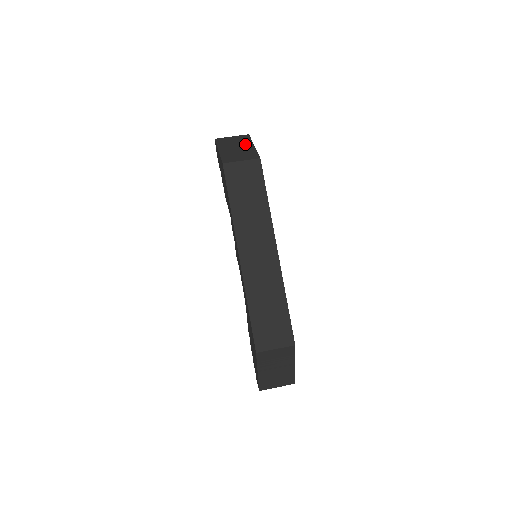
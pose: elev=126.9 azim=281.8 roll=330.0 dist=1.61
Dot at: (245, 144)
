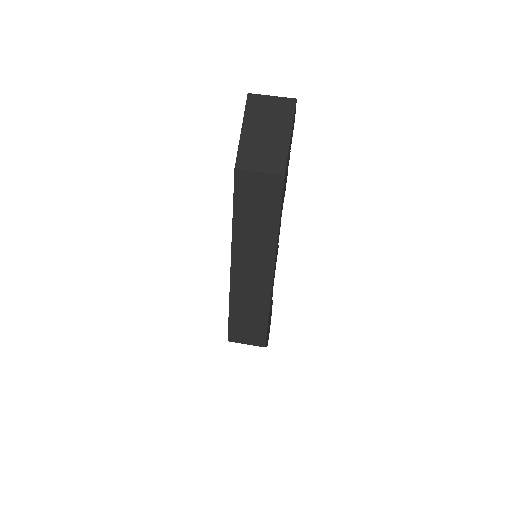
Dot at: (280, 127)
